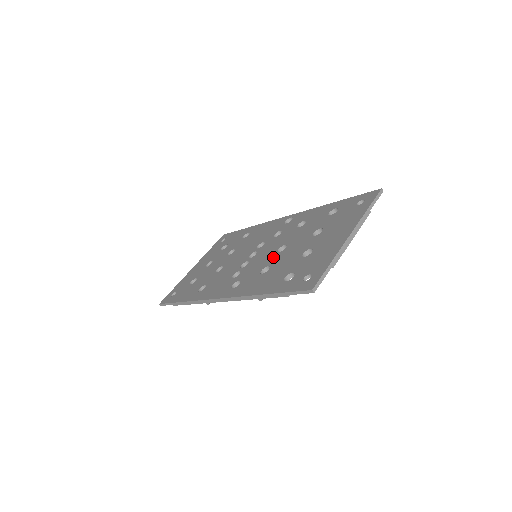
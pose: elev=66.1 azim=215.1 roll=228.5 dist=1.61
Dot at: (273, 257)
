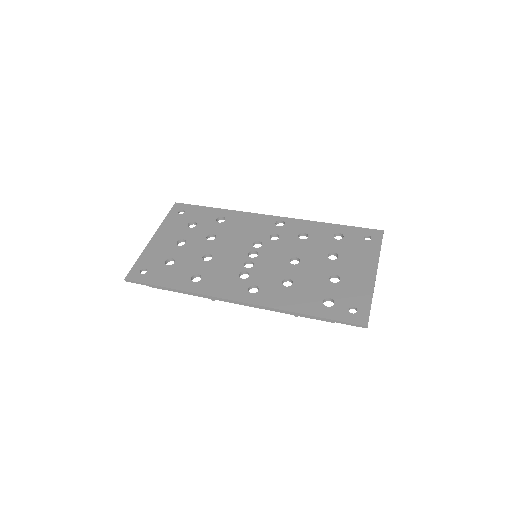
Dot at: (289, 269)
